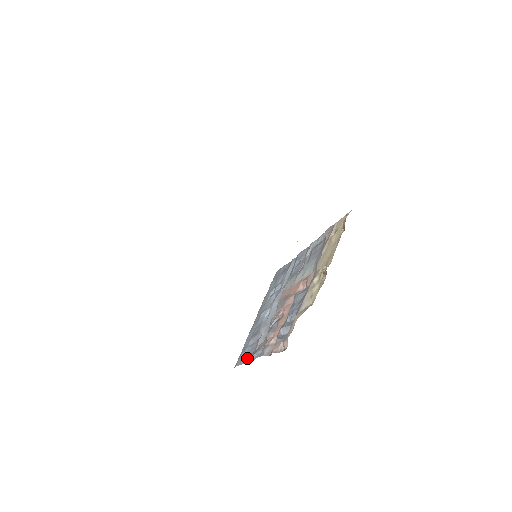
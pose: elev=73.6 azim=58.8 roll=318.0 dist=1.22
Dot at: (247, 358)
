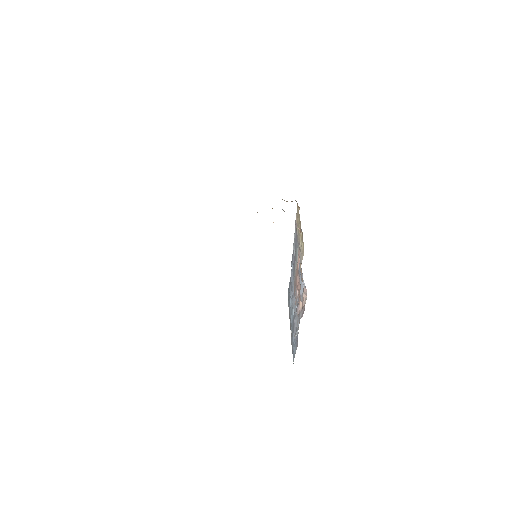
Dot at: (296, 345)
